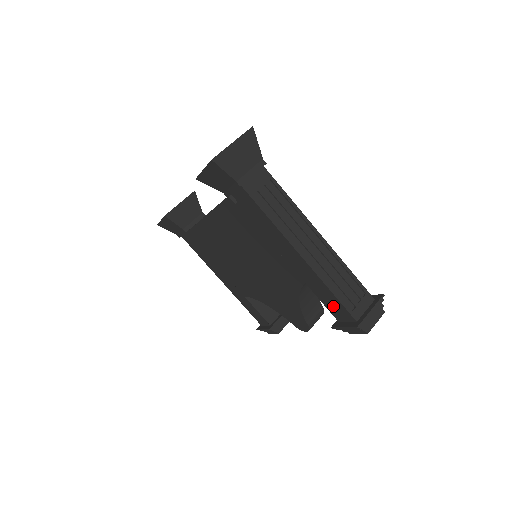
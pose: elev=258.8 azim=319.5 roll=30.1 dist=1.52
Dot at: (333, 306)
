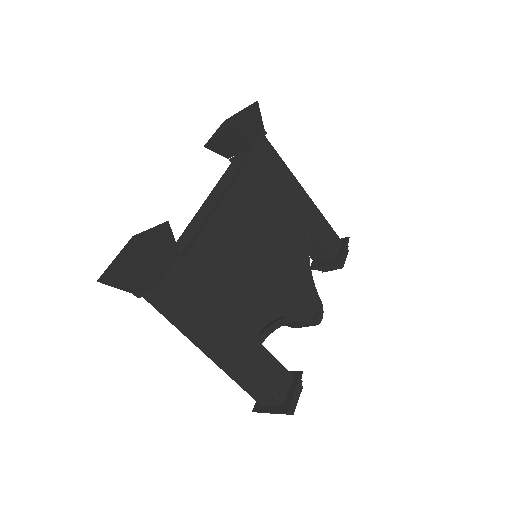
Dot at: occluded
